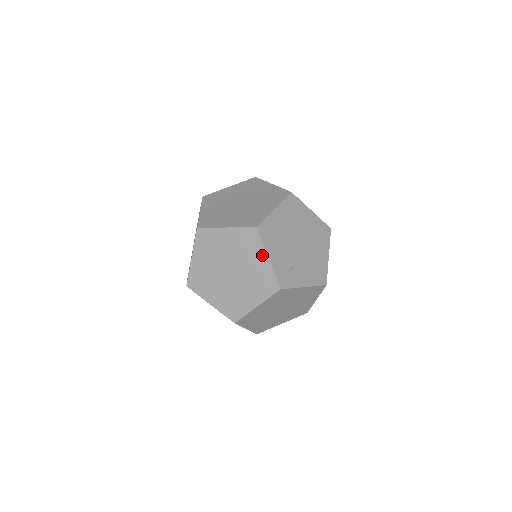
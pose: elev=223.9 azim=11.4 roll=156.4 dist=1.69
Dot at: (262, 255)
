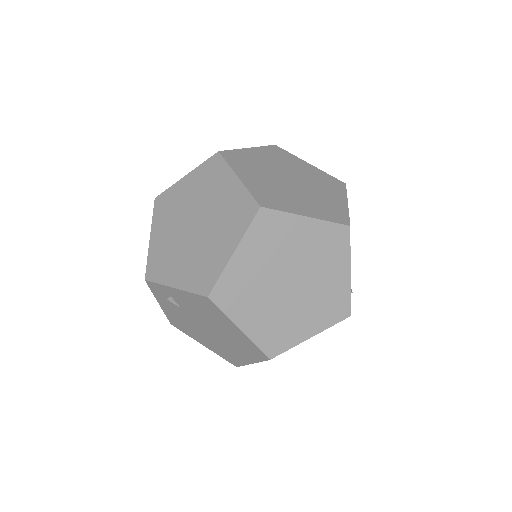
Dot at: (344, 266)
